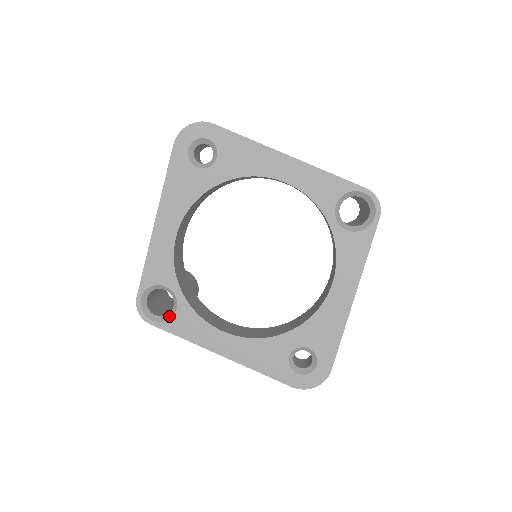
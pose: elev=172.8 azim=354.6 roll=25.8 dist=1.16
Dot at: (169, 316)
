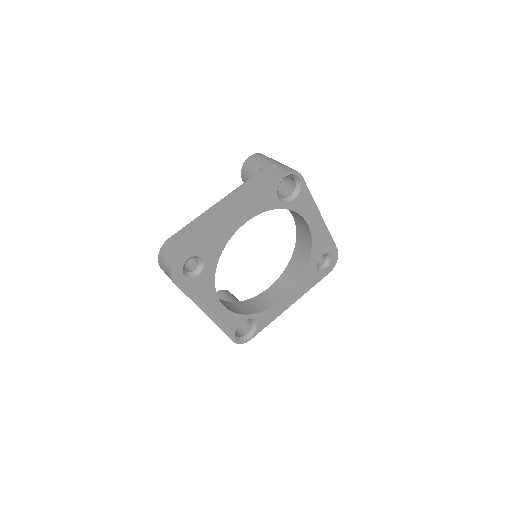
Dot at: (255, 327)
